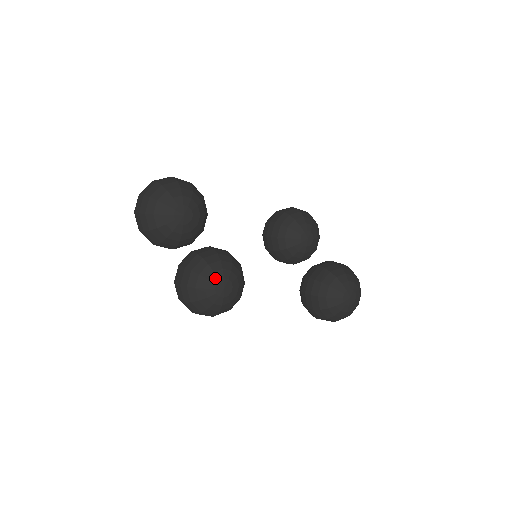
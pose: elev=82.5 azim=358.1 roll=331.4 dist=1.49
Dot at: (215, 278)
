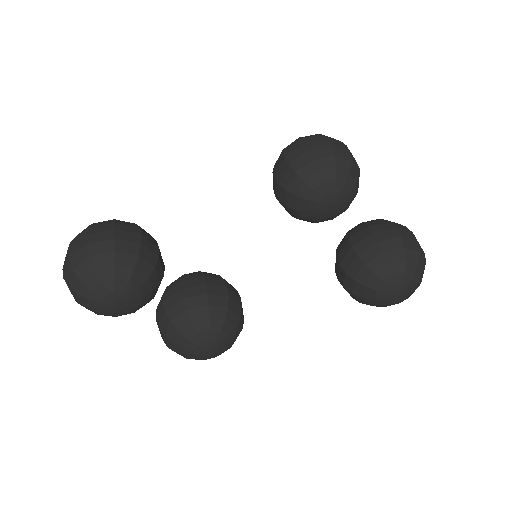
Dot at: (191, 345)
